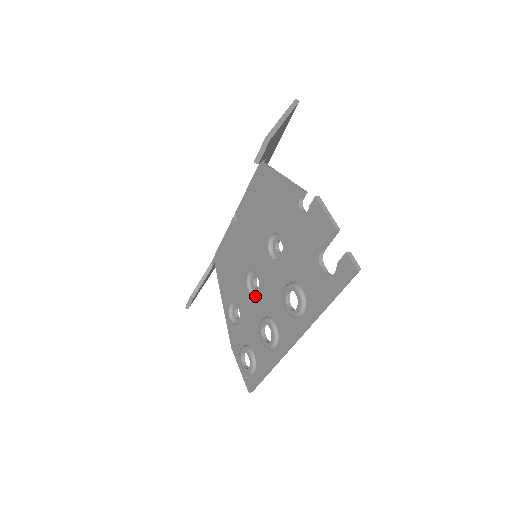
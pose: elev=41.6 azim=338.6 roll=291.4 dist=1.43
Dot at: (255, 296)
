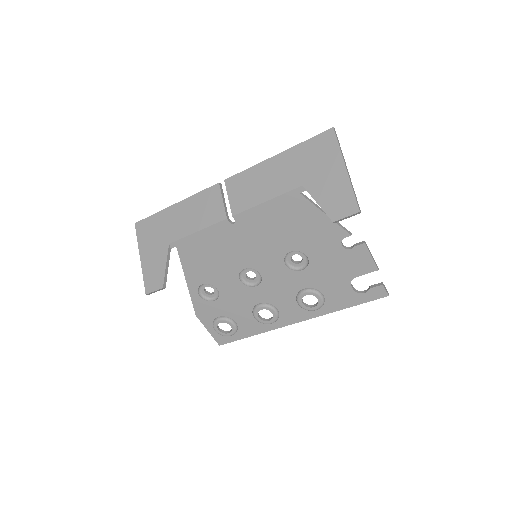
Dot at: (251, 287)
